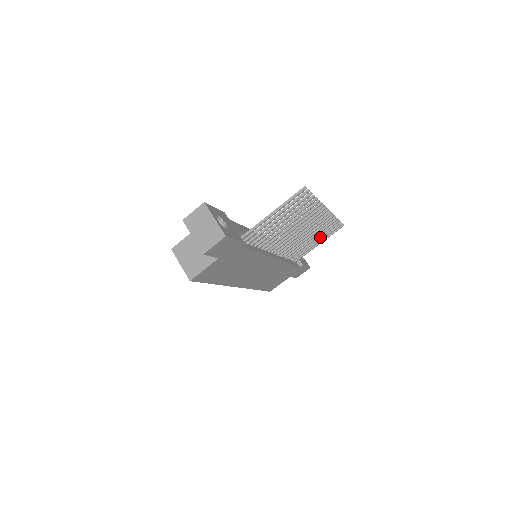
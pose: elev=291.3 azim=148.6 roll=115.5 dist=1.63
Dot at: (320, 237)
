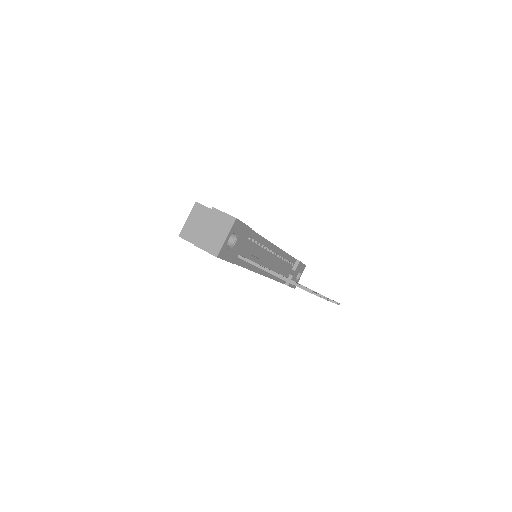
Dot at: occluded
